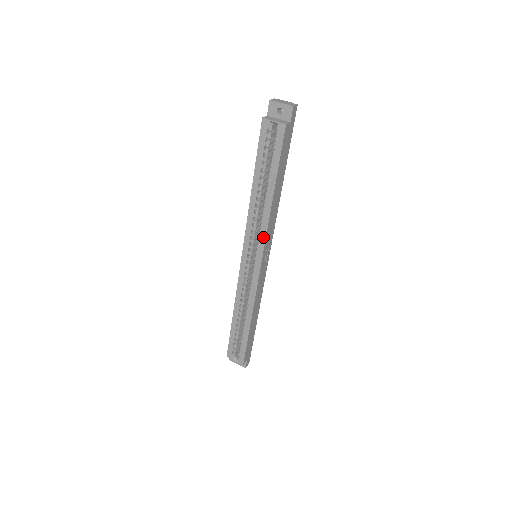
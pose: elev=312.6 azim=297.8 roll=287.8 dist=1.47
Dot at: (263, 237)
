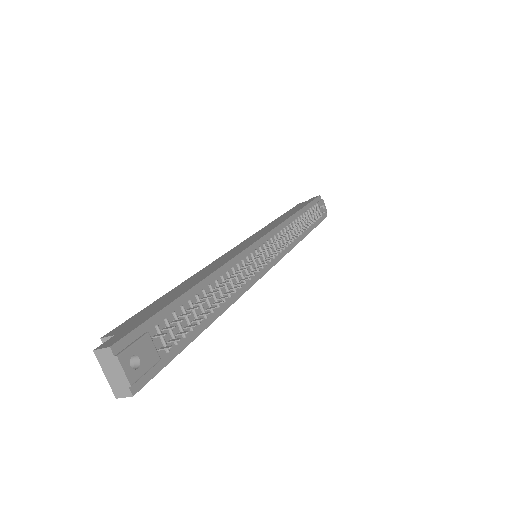
Dot at: occluded
